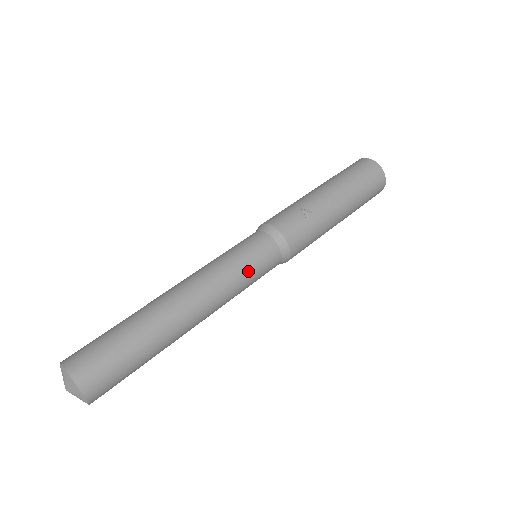
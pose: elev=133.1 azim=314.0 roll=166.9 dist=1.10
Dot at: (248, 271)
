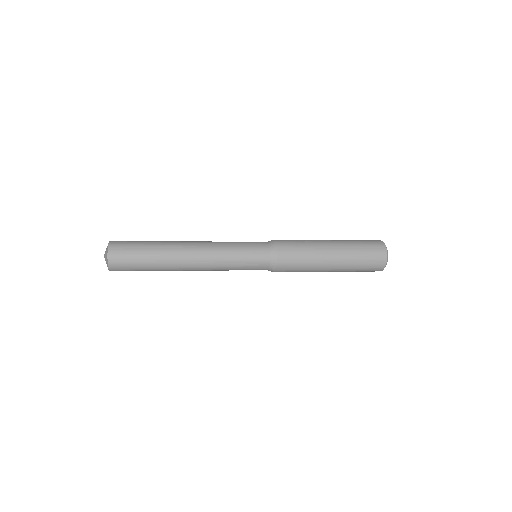
Dot at: (240, 254)
